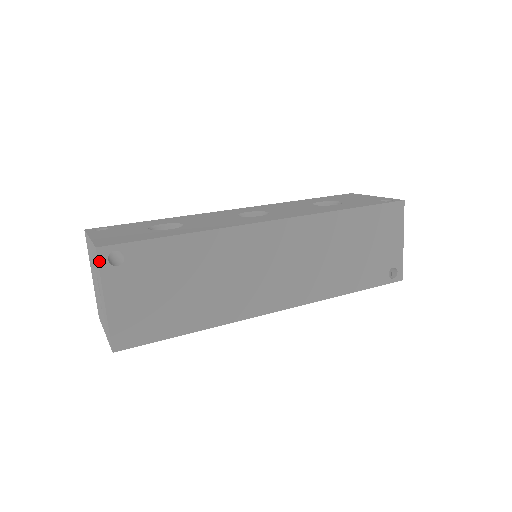
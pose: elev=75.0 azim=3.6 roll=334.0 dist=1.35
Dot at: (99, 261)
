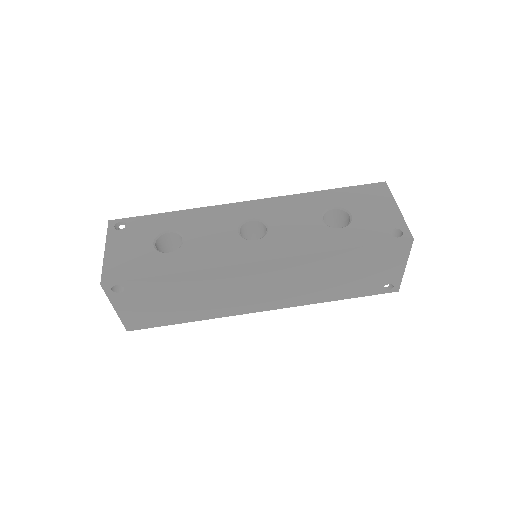
Dot at: (105, 291)
